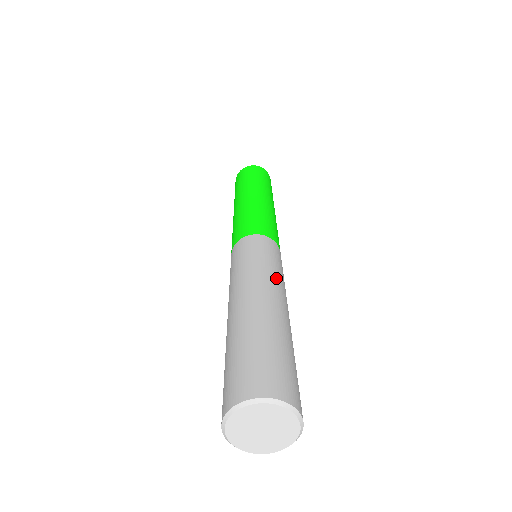
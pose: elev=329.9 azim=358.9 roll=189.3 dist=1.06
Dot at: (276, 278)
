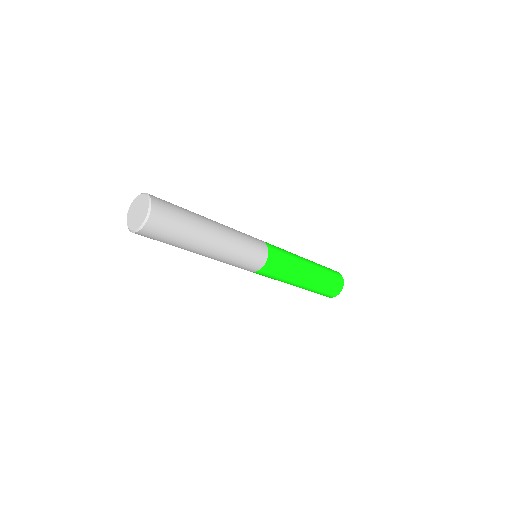
Dot at: (232, 230)
